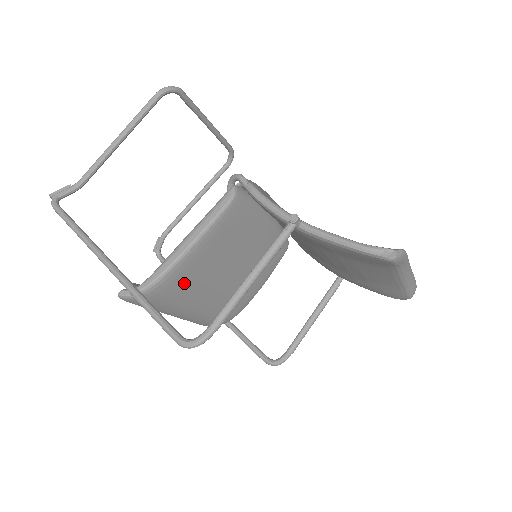
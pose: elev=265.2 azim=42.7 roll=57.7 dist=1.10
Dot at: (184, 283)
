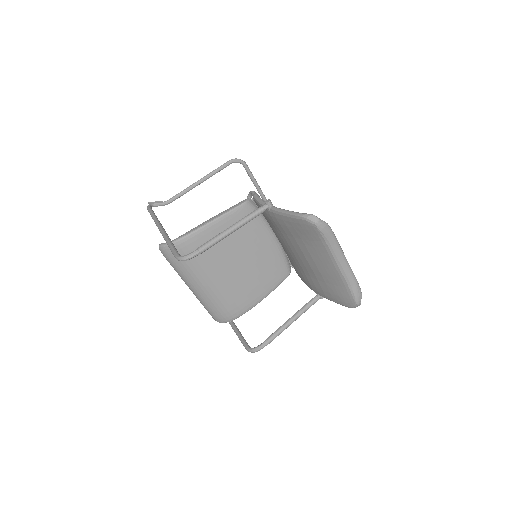
Dot at: occluded
